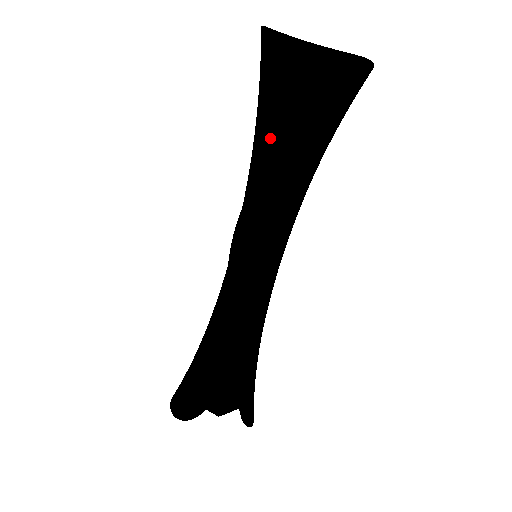
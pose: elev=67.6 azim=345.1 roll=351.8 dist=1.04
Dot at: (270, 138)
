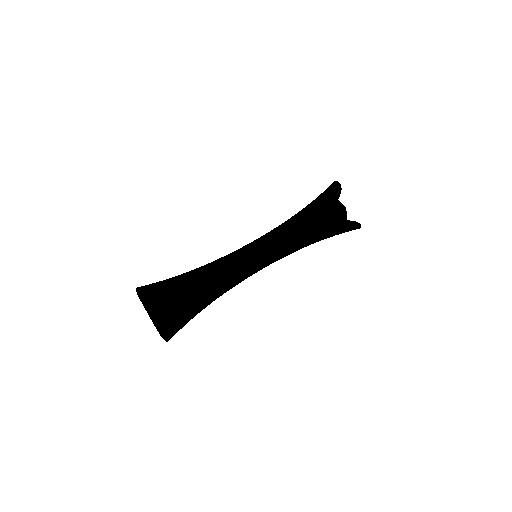
Dot at: (312, 210)
